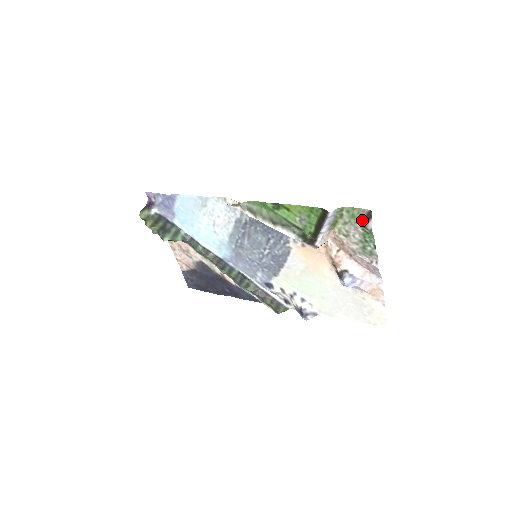
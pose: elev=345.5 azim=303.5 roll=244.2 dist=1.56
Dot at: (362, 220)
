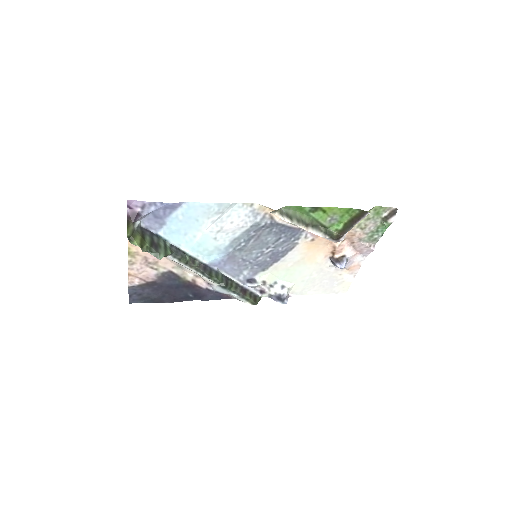
Dot at: (384, 216)
